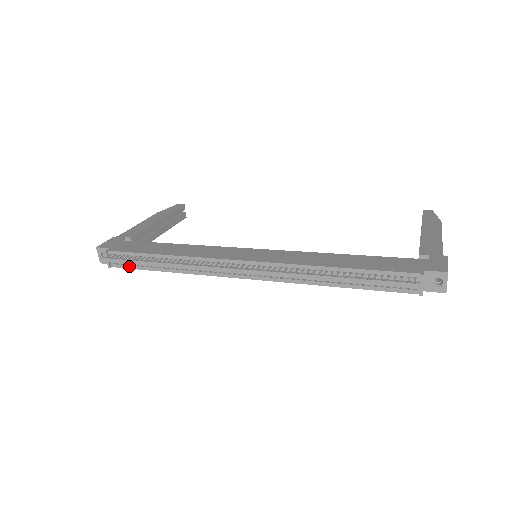
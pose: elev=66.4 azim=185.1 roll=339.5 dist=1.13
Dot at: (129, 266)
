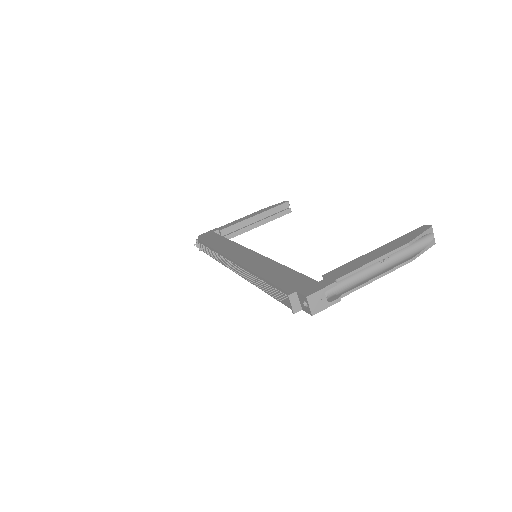
Dot at: occluded
